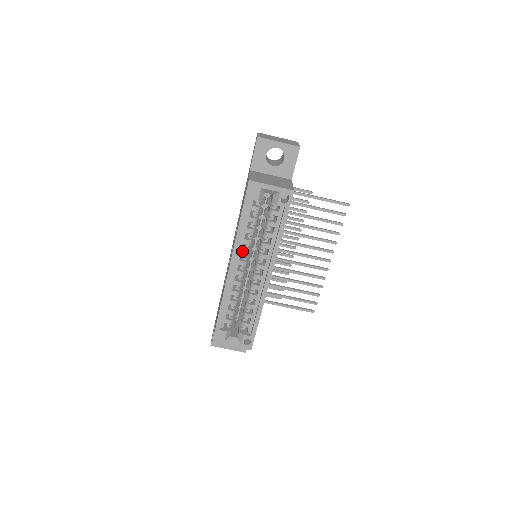
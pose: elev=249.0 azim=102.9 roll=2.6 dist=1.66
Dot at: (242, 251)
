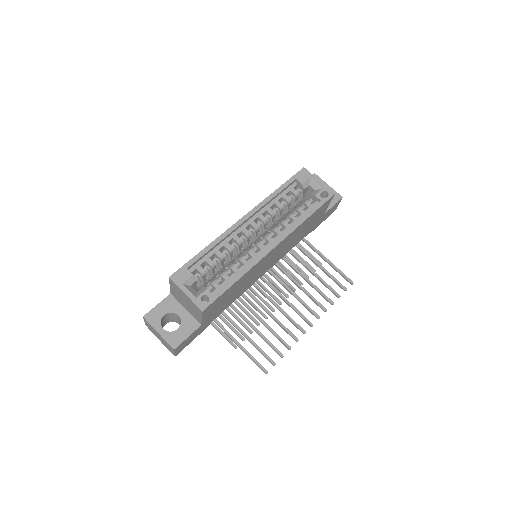
Dot at: (261, 215)
